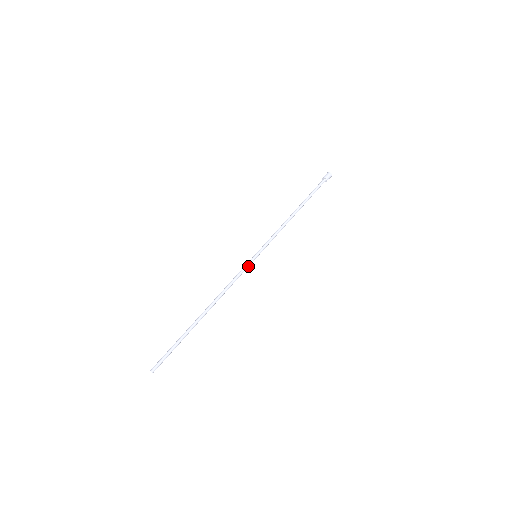
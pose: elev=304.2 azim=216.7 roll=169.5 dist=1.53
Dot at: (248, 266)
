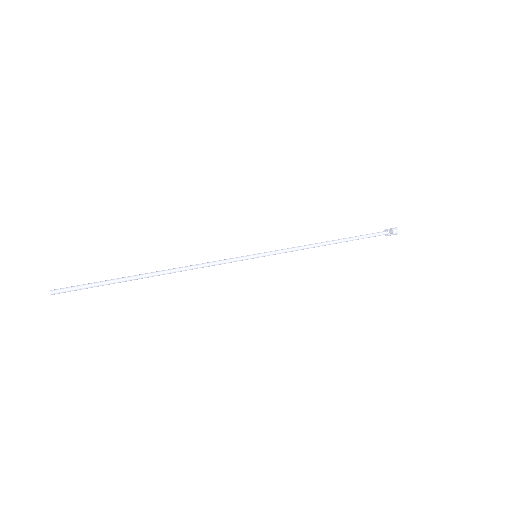
Dot at: (239, 258)
